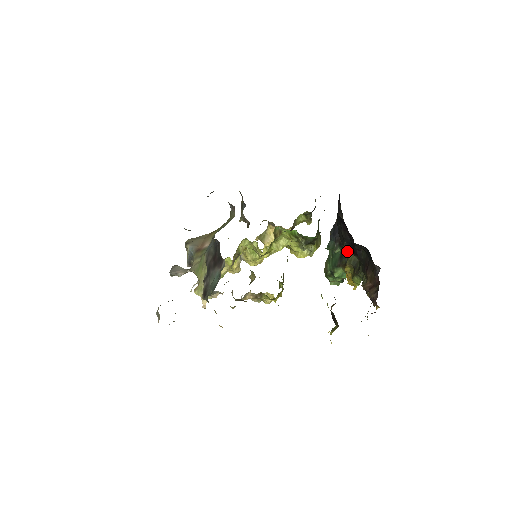
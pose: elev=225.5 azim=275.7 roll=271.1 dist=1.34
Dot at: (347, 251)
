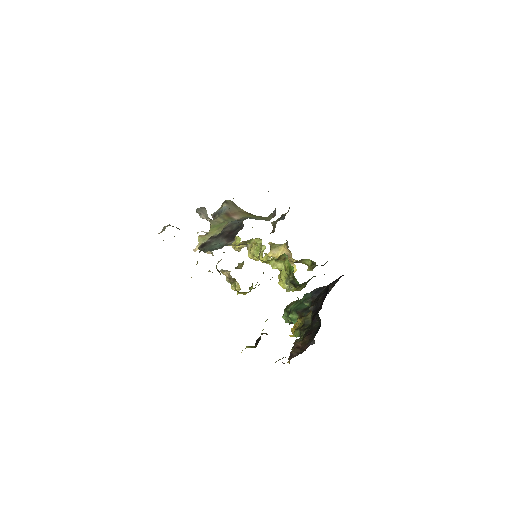
Dot at: (311, 311)
